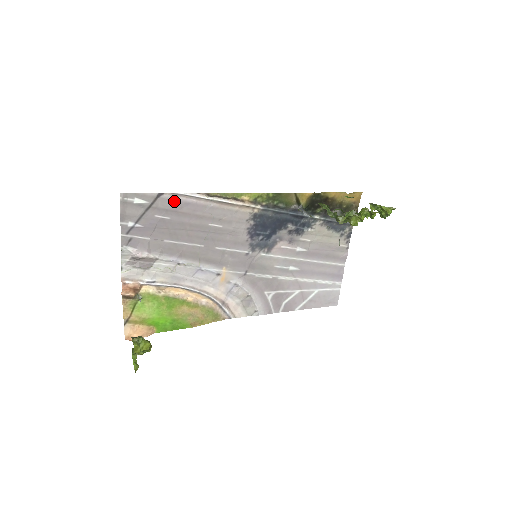
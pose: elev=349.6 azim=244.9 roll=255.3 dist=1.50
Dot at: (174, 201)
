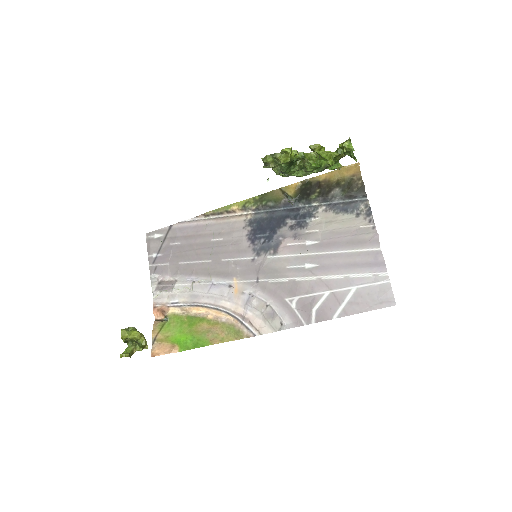
Dot at: (181, 229)
